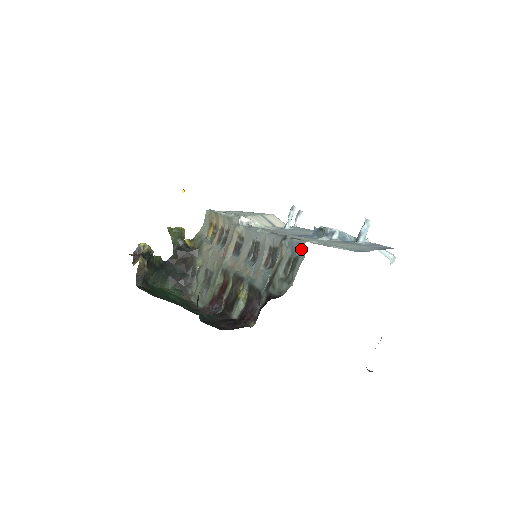
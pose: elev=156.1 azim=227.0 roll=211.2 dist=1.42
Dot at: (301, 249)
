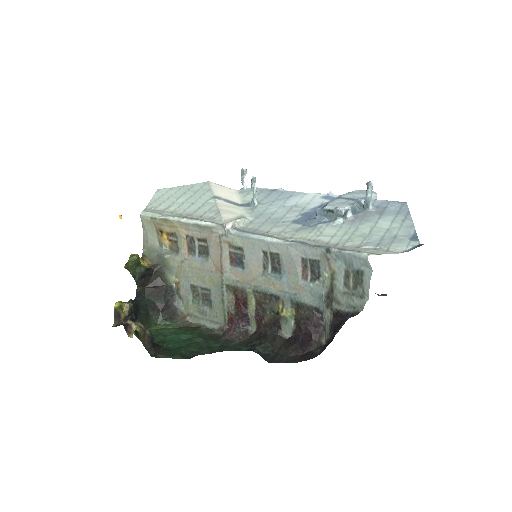
Dot at: (363, 262)
